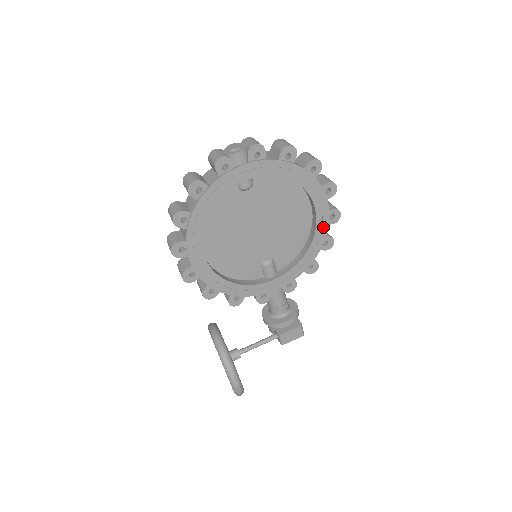
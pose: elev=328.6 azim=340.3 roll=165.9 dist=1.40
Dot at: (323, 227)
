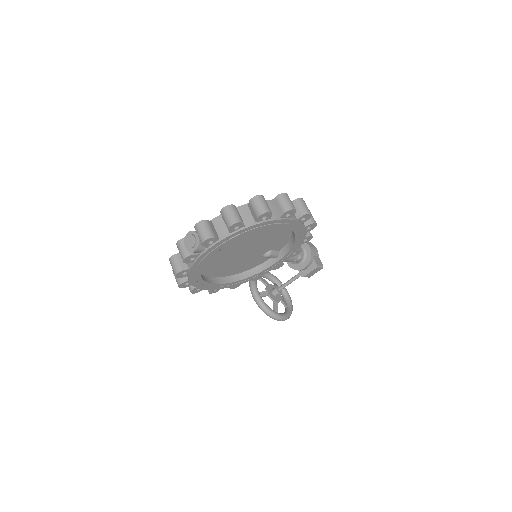
Dot at: (299, 227)
